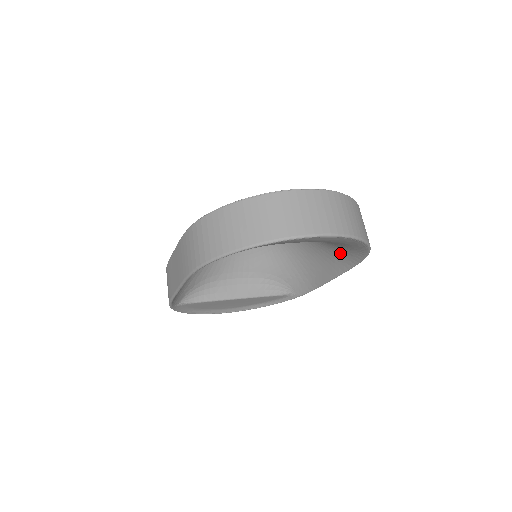
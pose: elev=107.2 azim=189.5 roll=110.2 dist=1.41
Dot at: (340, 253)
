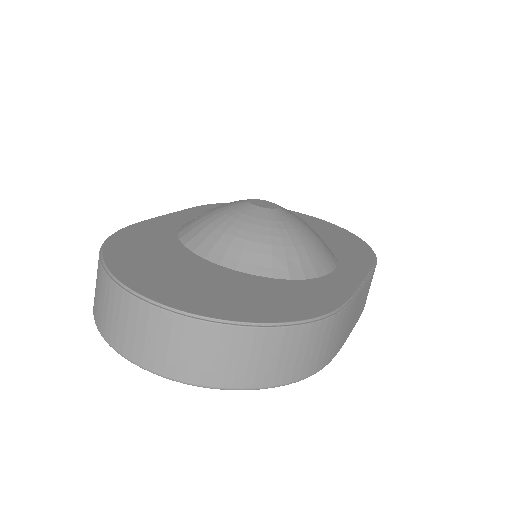
Dot at: occluded
